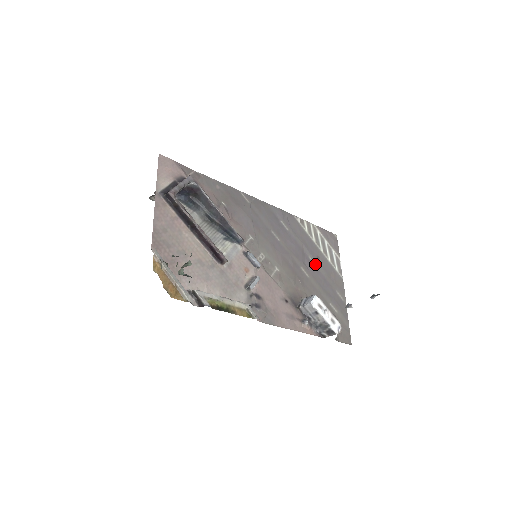
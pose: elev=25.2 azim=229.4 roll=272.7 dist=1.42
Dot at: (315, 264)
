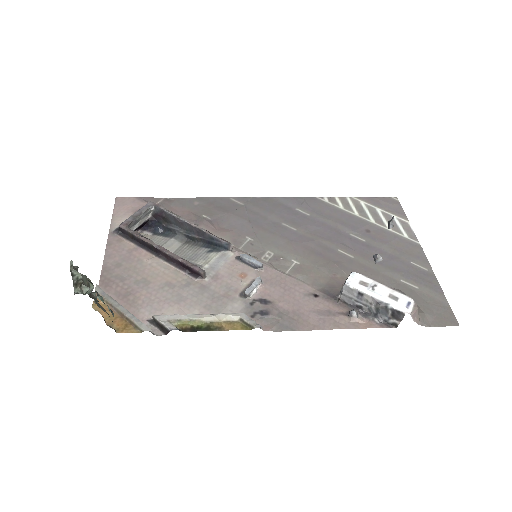
Dot at: (363, 240)
